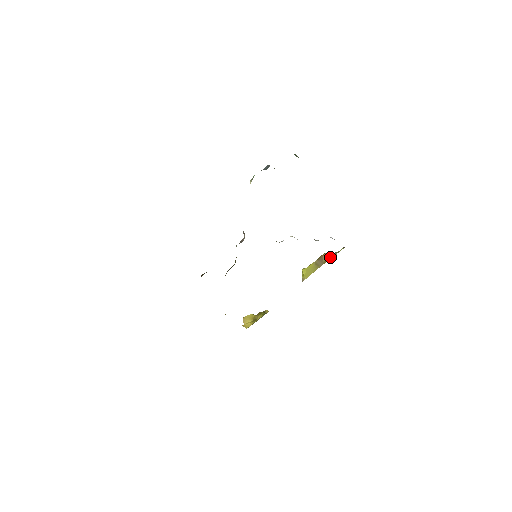
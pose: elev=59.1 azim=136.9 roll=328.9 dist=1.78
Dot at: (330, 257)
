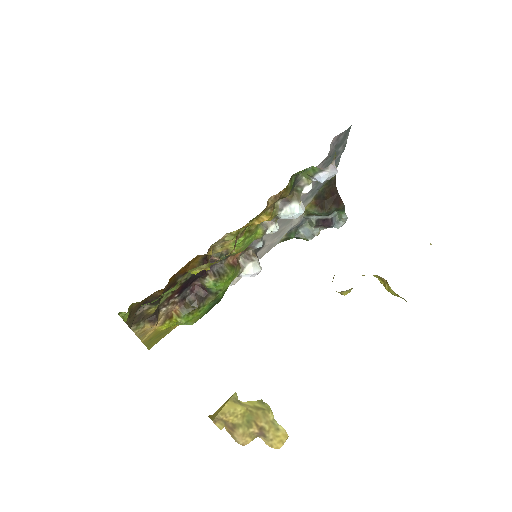
Dot at: occluded
